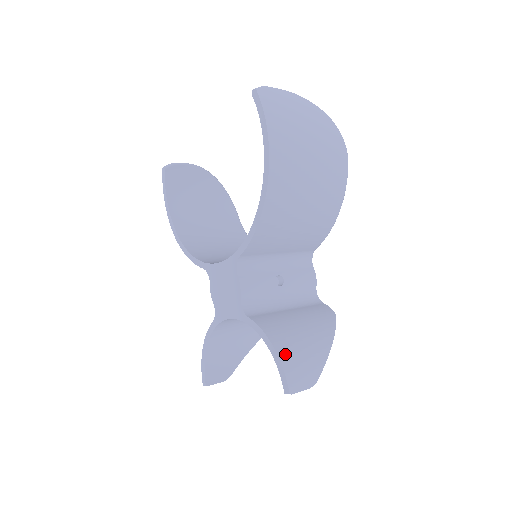
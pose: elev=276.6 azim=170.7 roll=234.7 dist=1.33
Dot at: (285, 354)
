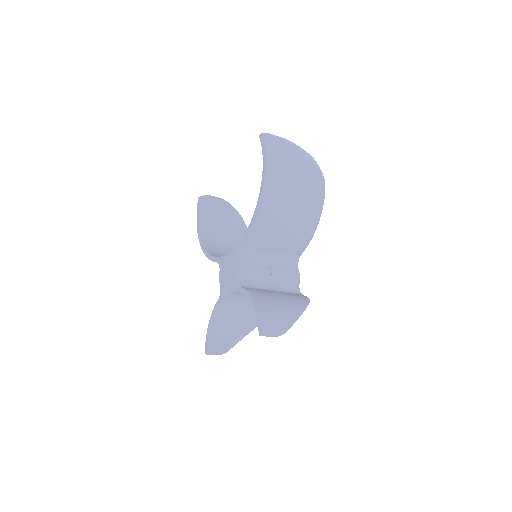
Dot at: (263, 309)
